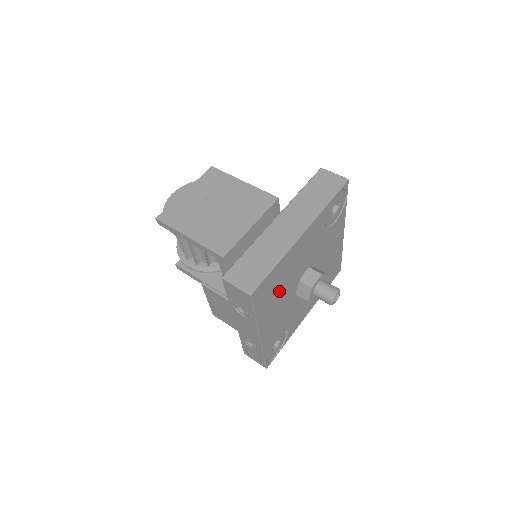
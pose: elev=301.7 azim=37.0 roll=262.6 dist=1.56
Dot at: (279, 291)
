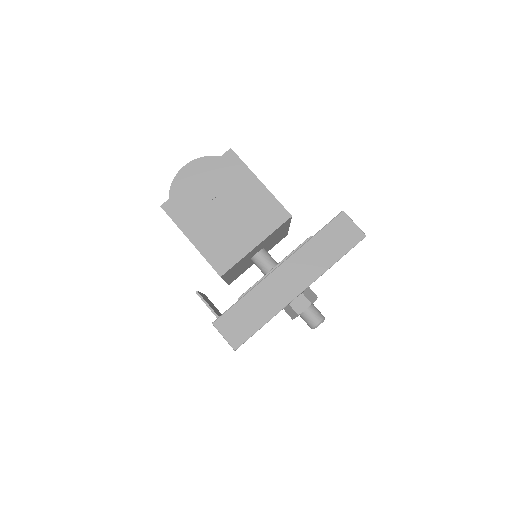
Dot at: occluded
